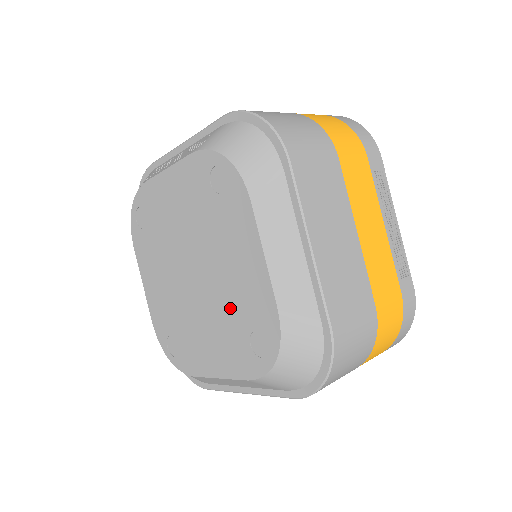
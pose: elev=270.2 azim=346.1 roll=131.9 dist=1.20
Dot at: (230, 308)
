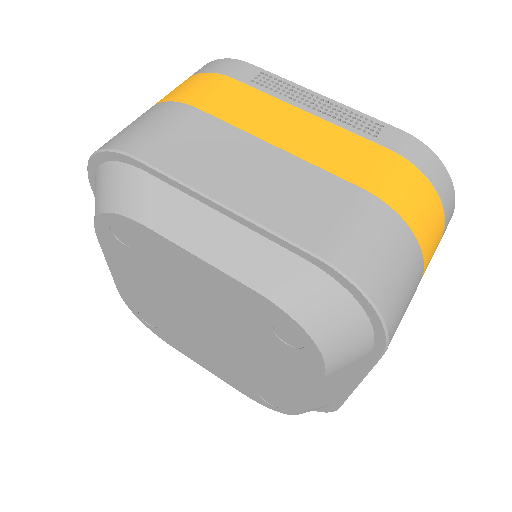
Dot at: (243, 328)
